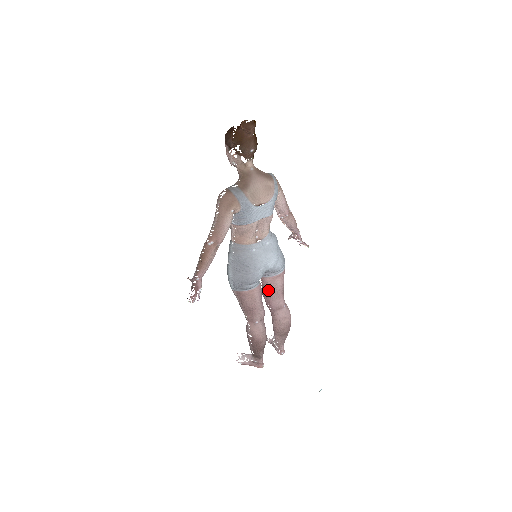
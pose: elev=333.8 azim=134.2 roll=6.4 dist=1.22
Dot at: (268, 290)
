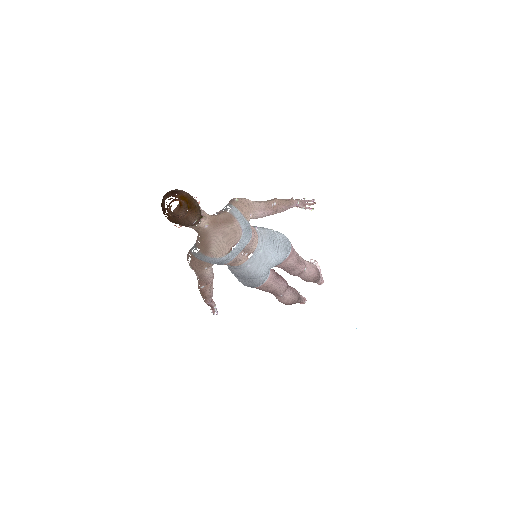
Dot at: occluded
